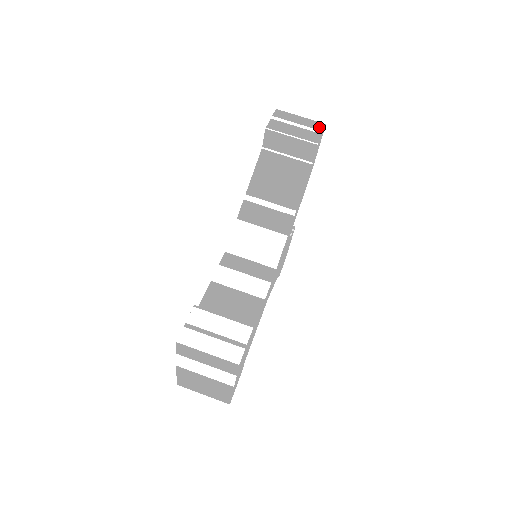
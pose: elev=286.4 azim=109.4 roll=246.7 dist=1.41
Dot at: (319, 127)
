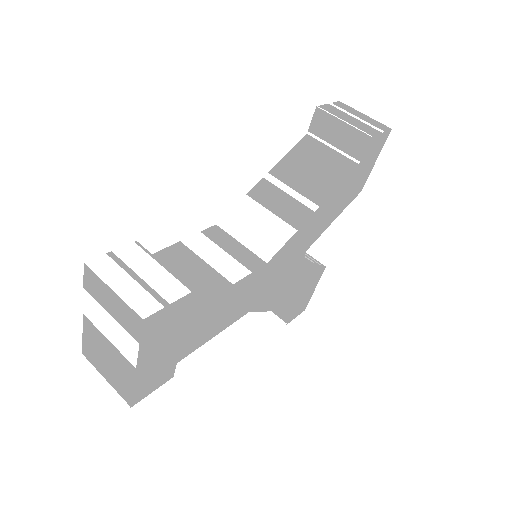
Dot at: (382, 127)
